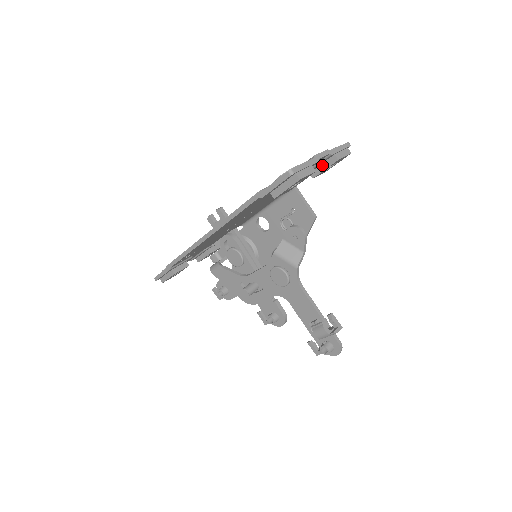
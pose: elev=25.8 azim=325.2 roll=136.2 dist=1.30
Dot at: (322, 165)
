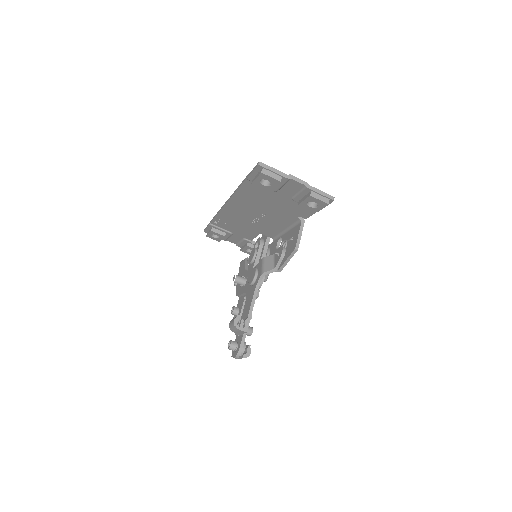
Dot at: (305, 197)
